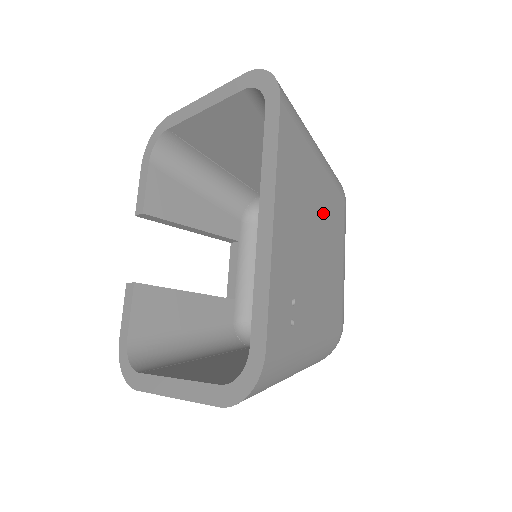
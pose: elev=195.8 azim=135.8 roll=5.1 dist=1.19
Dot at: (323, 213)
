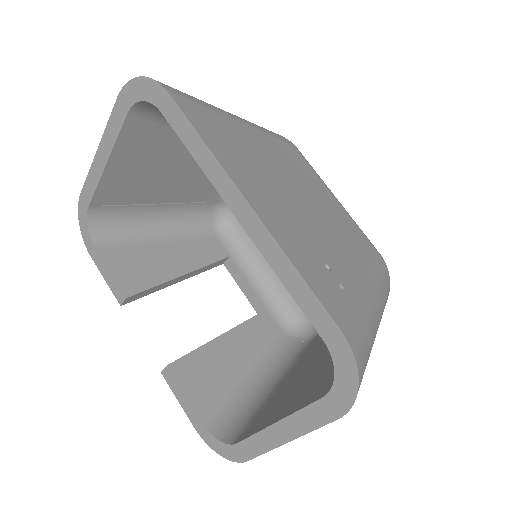
Dot at: (286, 169)
